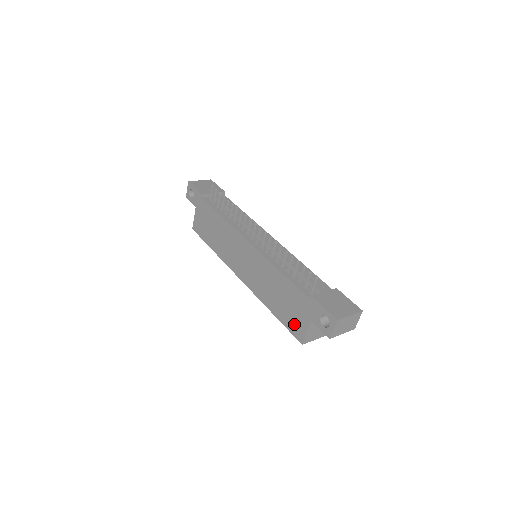
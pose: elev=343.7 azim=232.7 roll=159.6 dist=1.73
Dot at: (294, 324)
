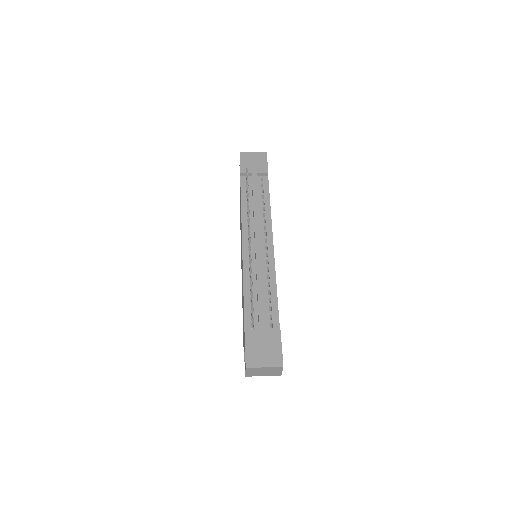
Dot at: occluded
